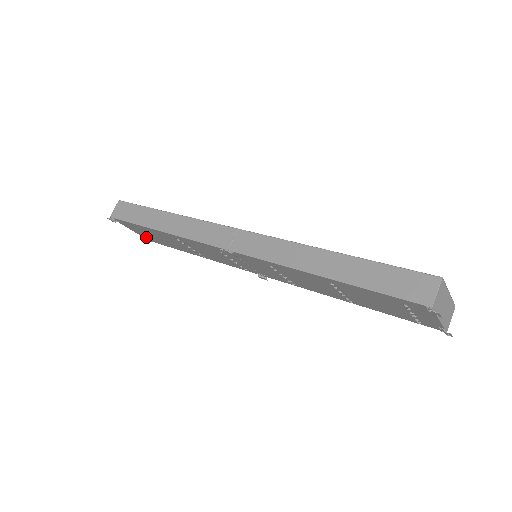
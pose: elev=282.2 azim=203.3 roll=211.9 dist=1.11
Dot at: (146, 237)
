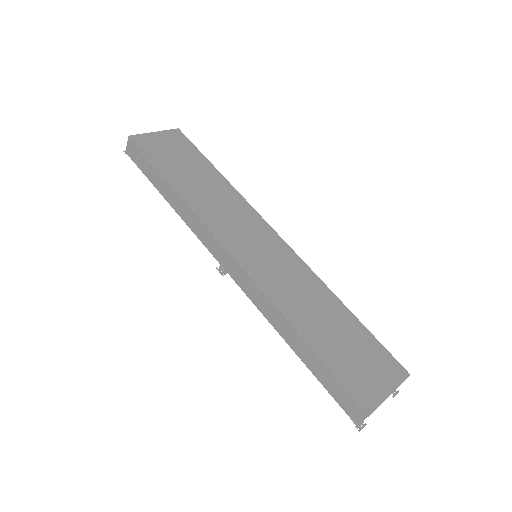
Dot at: occluded
